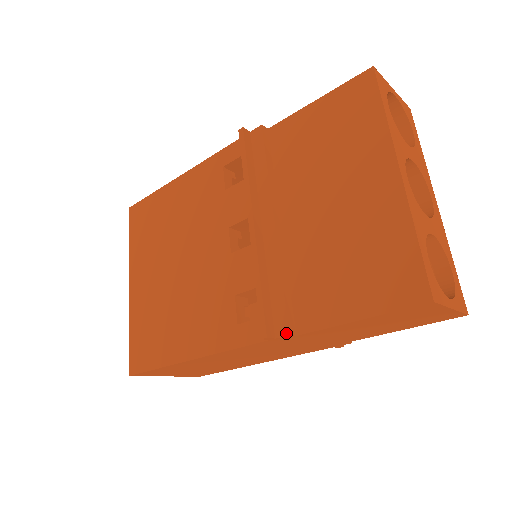
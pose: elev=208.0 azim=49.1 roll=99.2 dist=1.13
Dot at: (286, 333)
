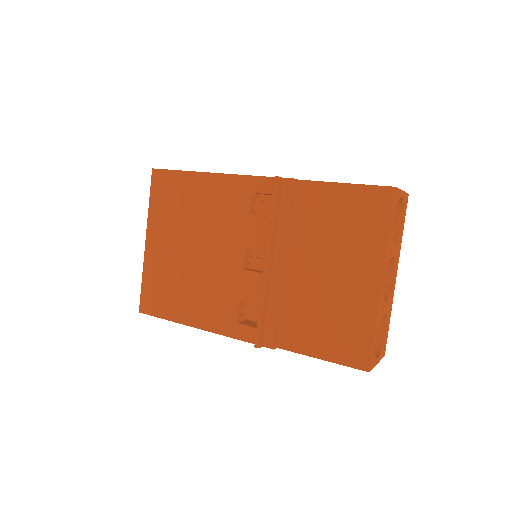
Dot at: (271, 347)
